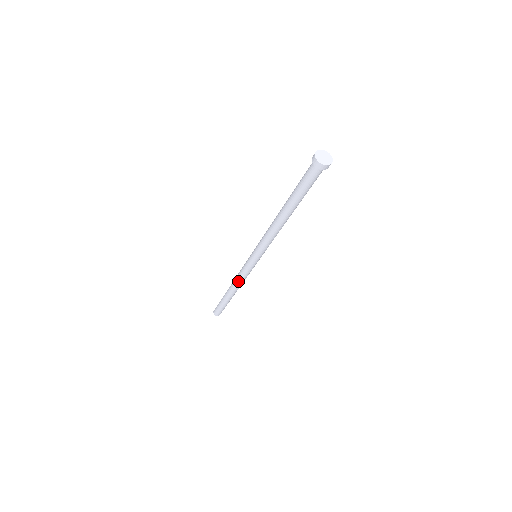
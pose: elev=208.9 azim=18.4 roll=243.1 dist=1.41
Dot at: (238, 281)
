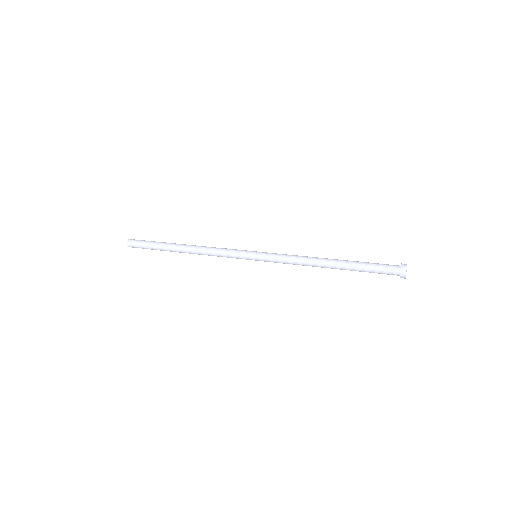
Dot at: (209, 252)
